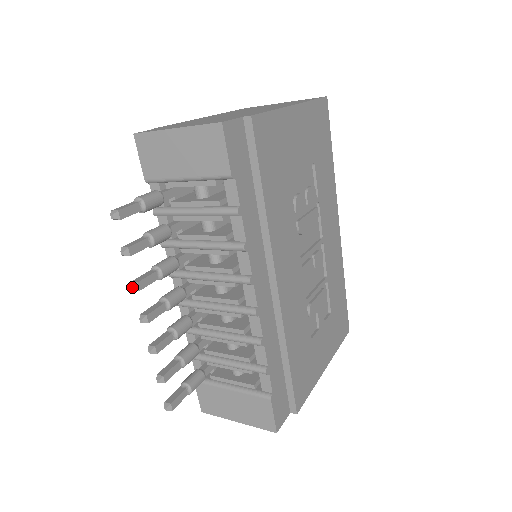
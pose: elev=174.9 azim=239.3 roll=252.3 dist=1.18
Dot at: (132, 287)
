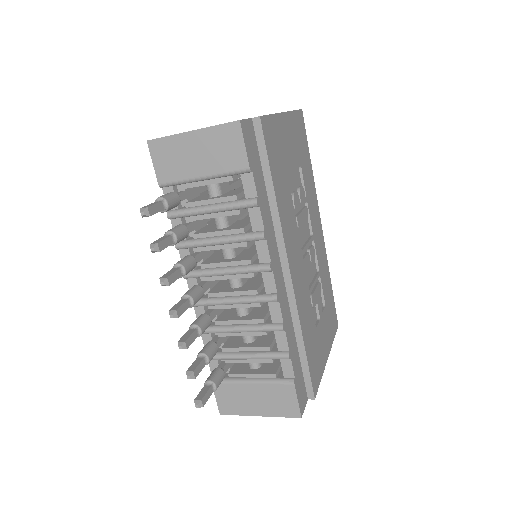
Dot at: (162, 282)
